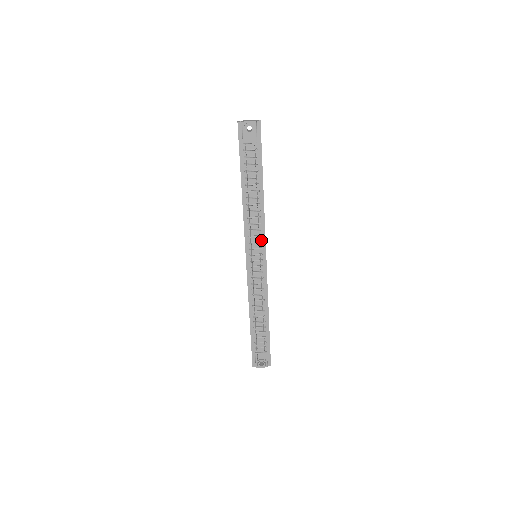
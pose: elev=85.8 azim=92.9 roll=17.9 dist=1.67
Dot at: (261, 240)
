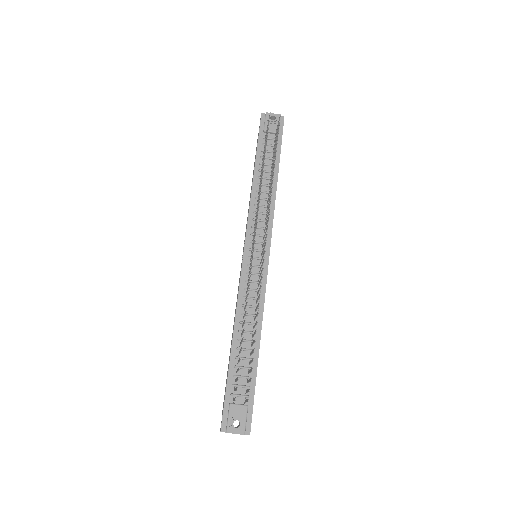
Dot at: occluded
